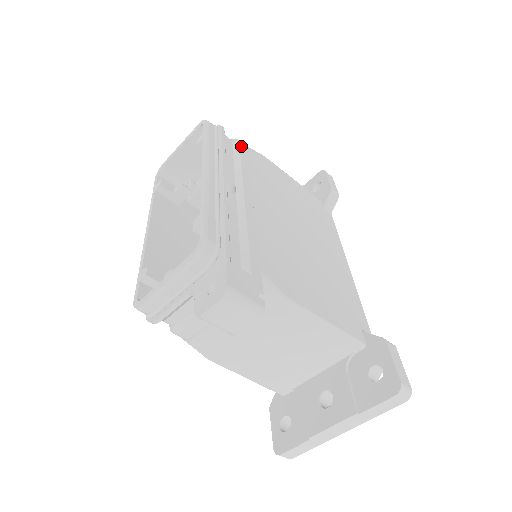
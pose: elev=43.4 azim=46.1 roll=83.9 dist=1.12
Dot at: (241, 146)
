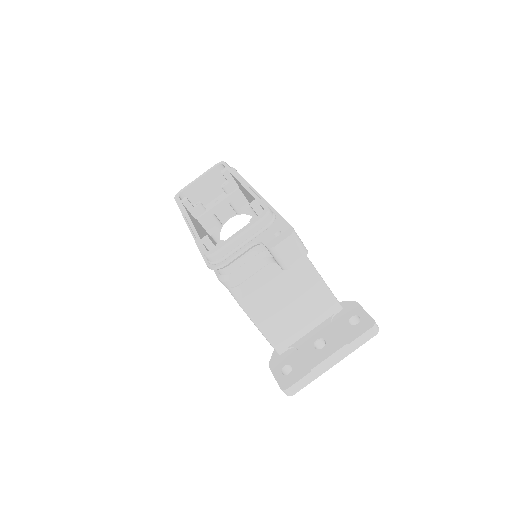
Dot at: occluded
